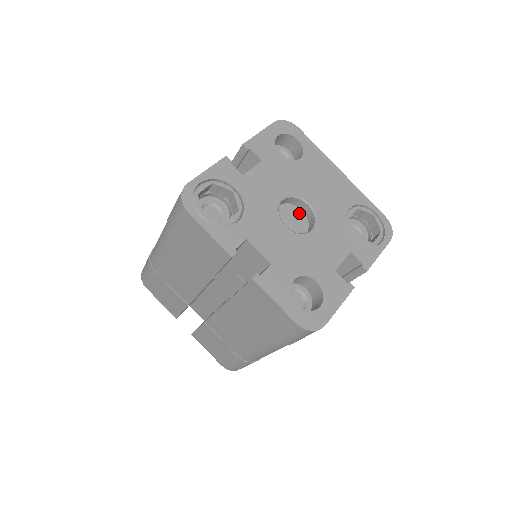
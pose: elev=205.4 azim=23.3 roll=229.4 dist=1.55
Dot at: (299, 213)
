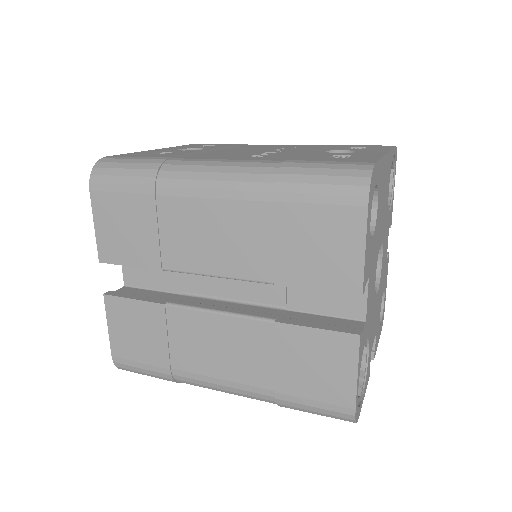
Dot at: occluded
